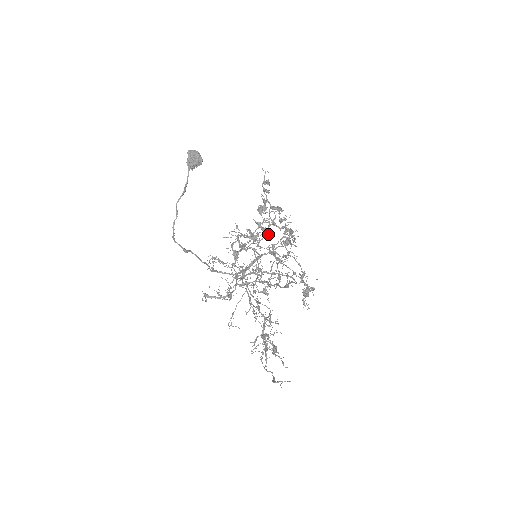
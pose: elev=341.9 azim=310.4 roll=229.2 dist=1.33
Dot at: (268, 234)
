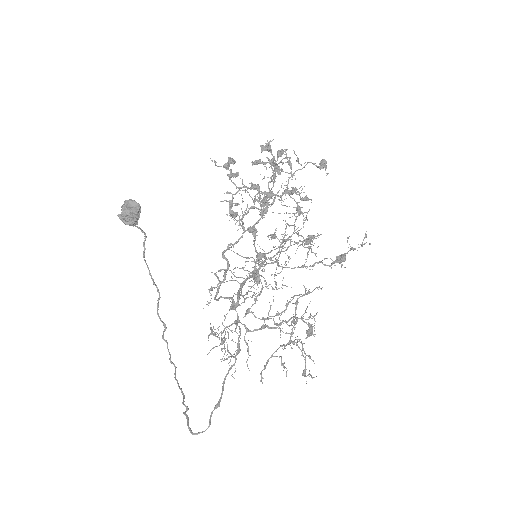
Dot at: (290, 172)
